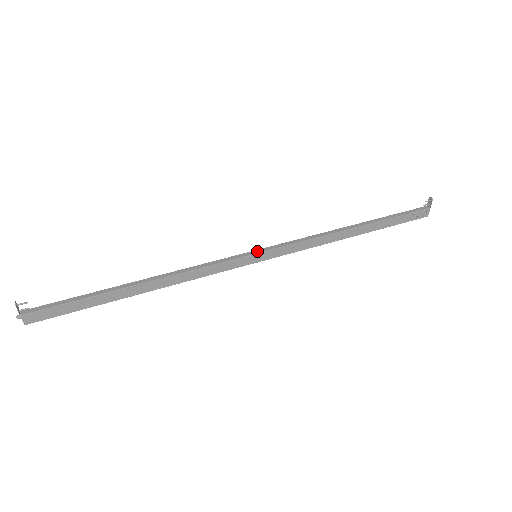
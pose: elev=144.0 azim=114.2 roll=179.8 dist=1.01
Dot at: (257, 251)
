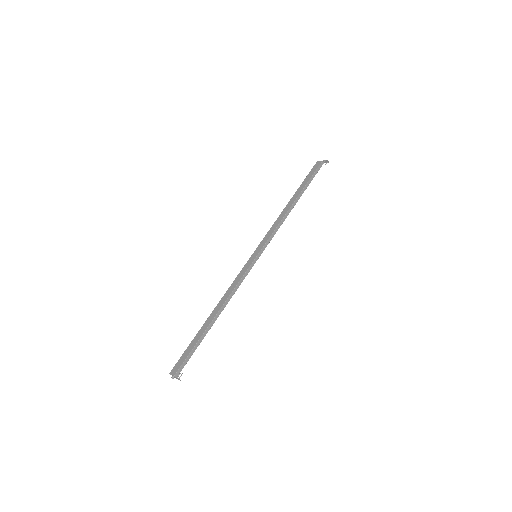
Dot at: (259, 256)
